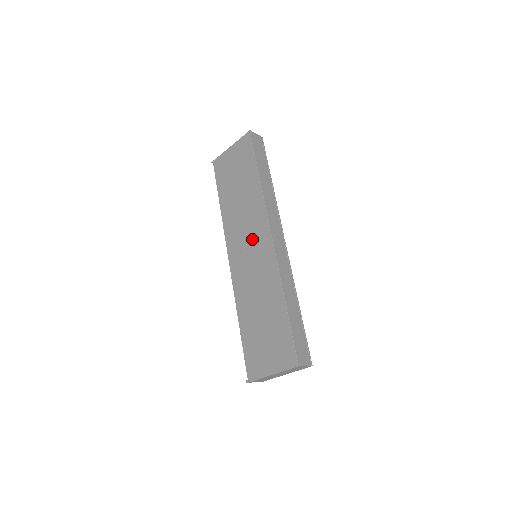
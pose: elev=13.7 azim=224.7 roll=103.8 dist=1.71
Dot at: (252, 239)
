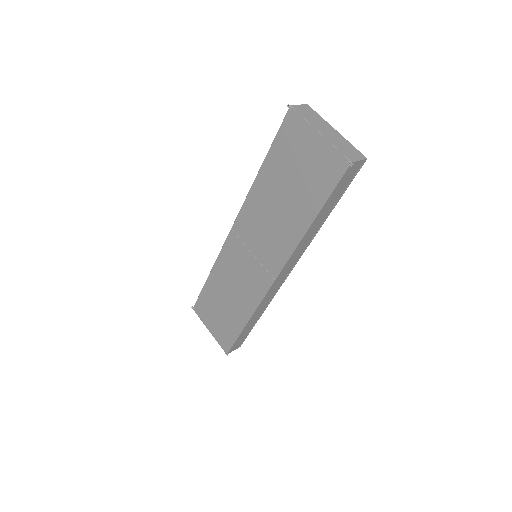
Dot at: (260, 254)
